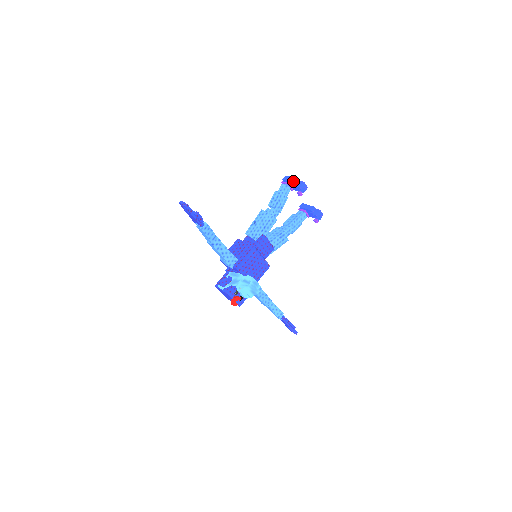
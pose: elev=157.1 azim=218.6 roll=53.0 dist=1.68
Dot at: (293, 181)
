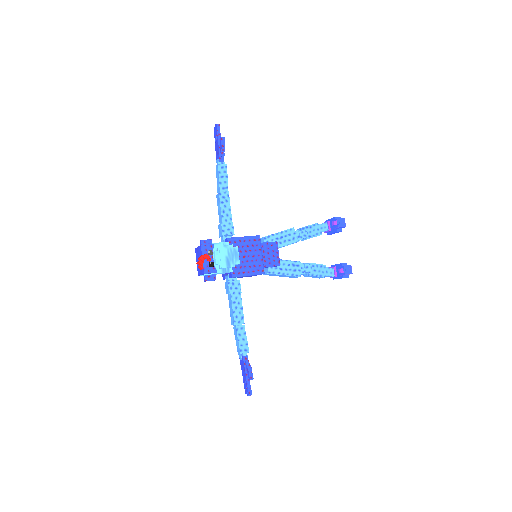
Dot at: (334, 217)
